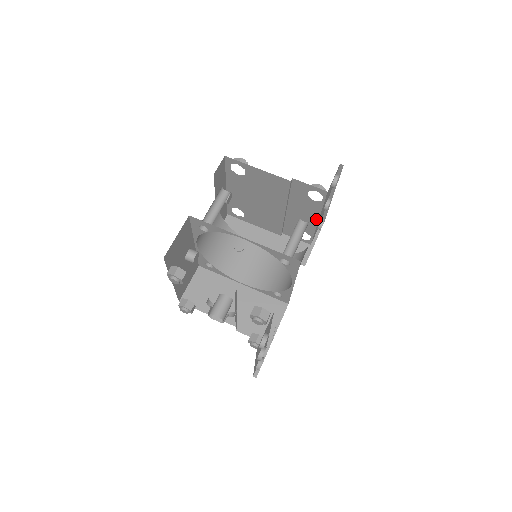
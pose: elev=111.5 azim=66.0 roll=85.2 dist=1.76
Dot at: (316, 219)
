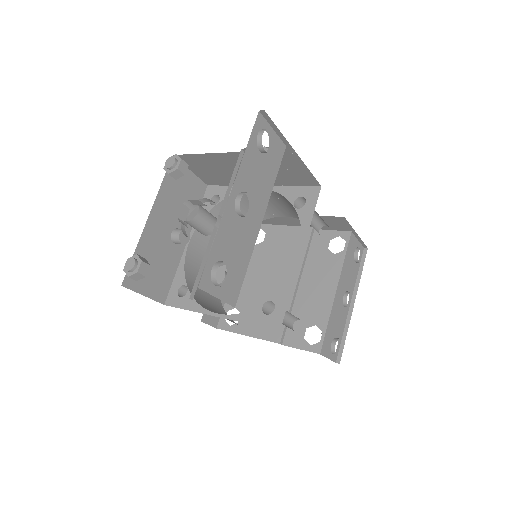
Dot at: (334, 288)
